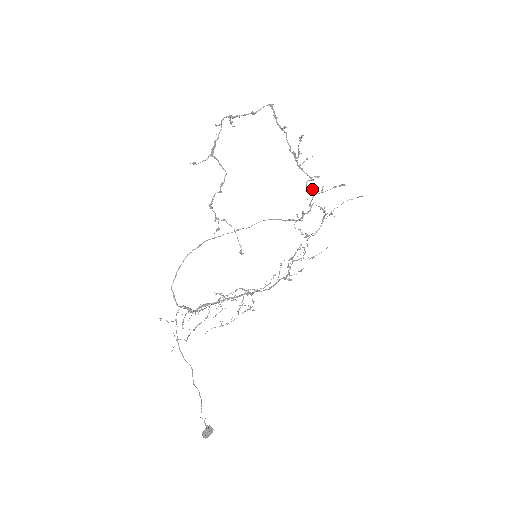
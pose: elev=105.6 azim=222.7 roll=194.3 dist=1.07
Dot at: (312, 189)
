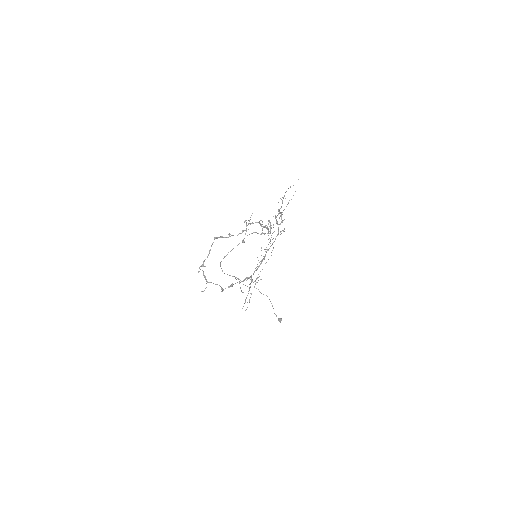
Dot at: occluded
